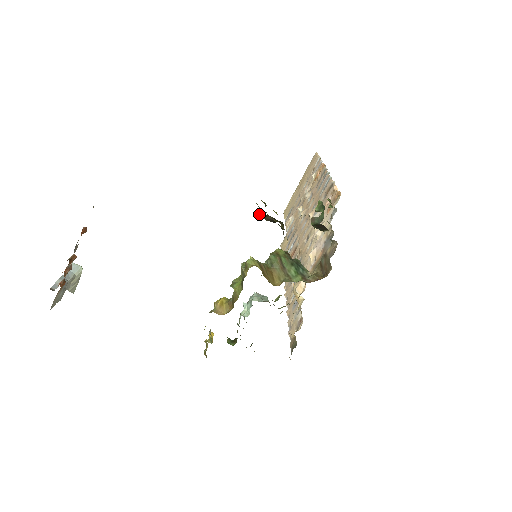
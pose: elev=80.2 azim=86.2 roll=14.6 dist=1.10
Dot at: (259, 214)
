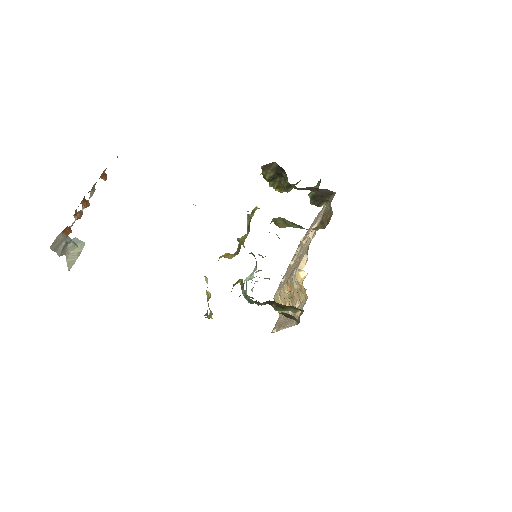
Dot at: (264, 168)
